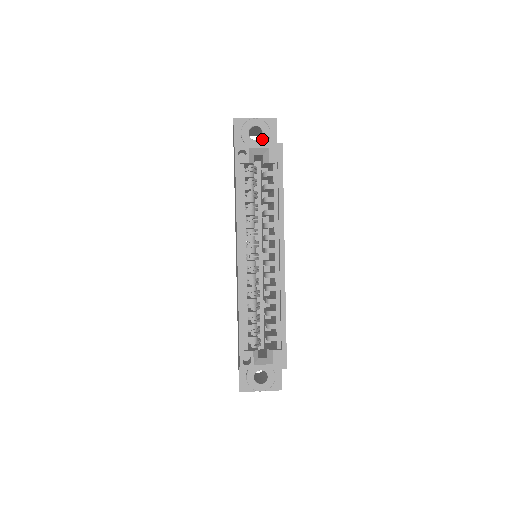
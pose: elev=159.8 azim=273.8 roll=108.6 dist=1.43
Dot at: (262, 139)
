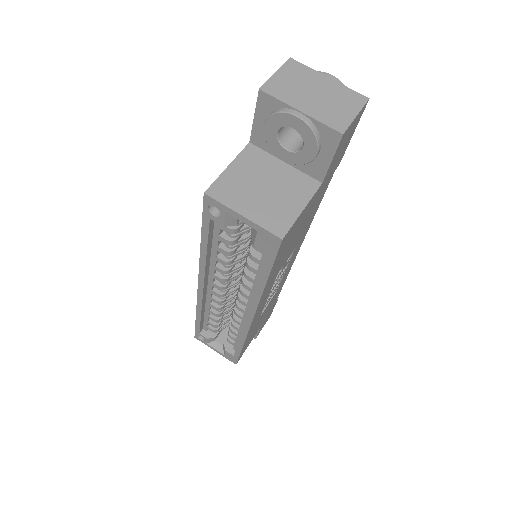
Dot at: (299, 155)
